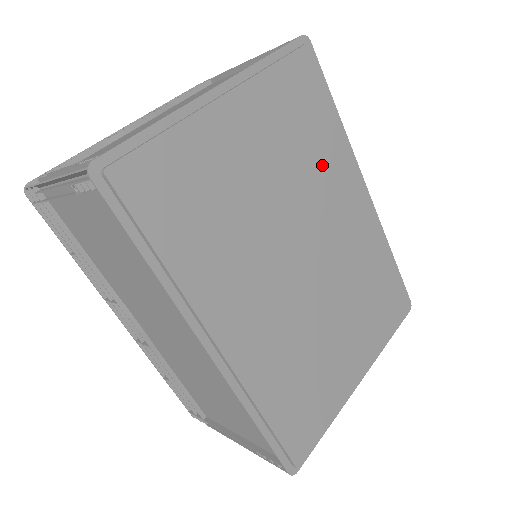
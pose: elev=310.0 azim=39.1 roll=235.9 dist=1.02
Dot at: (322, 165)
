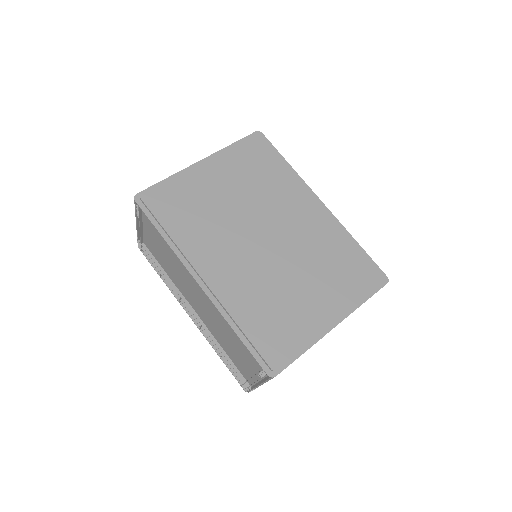
Dot at: (276, 189)
